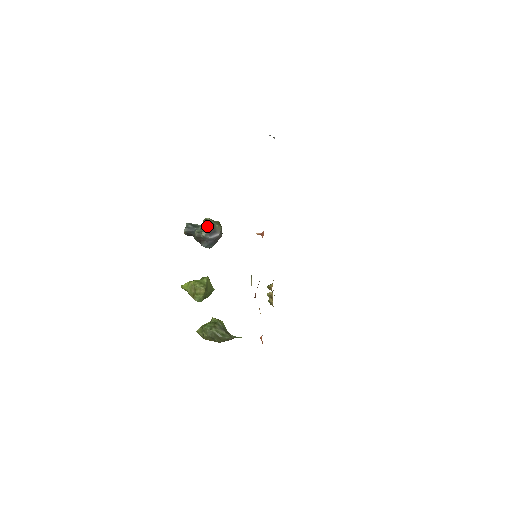
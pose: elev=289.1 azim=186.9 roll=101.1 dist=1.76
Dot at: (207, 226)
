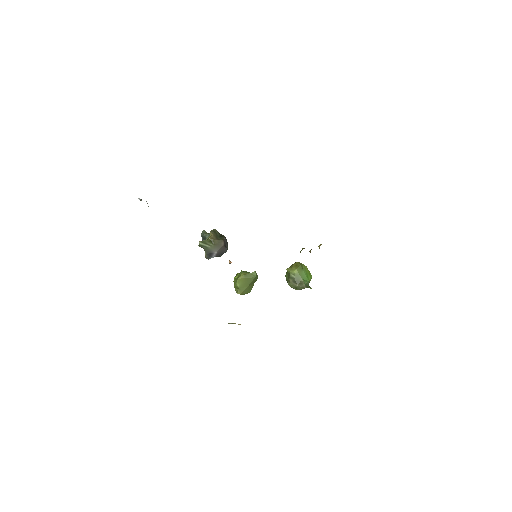
Dot at: occluded
